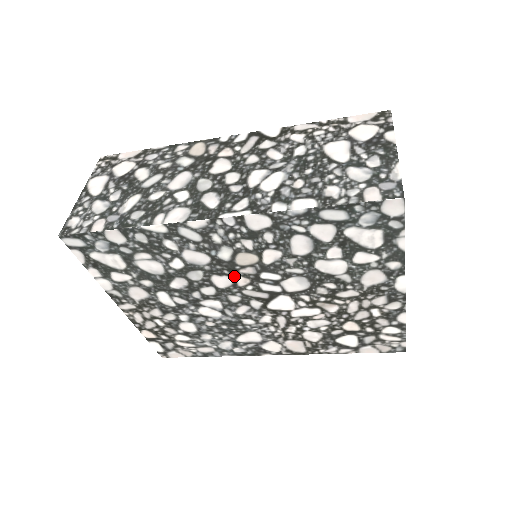
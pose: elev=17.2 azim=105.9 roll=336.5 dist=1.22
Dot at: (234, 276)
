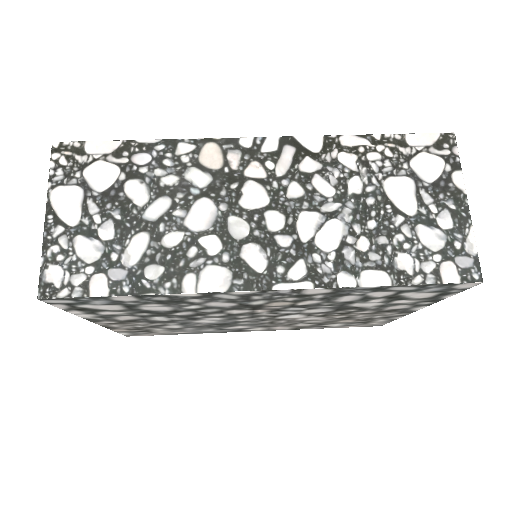
Dot at: (255, 309)
